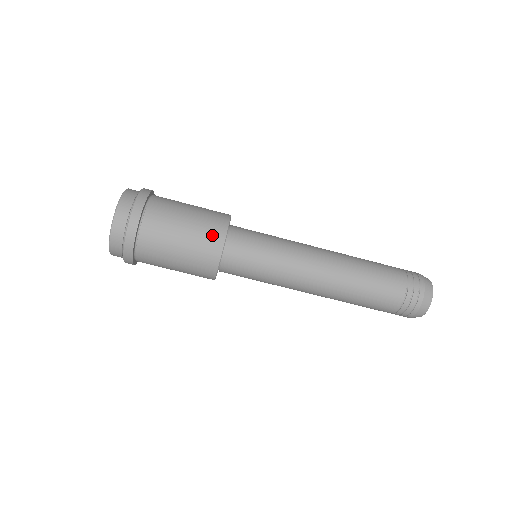
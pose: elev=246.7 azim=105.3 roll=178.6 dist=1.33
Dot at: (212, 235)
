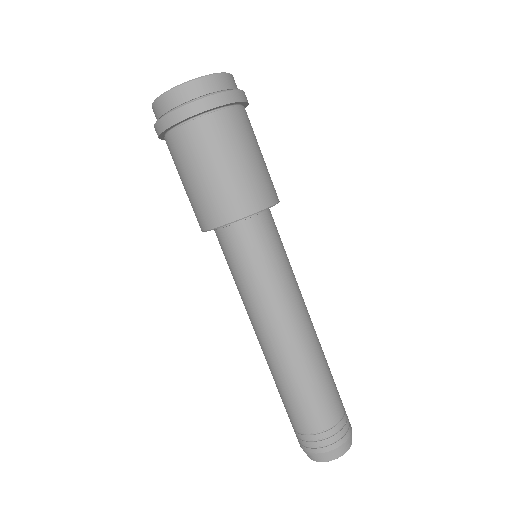
Dot at: (259, 192)
